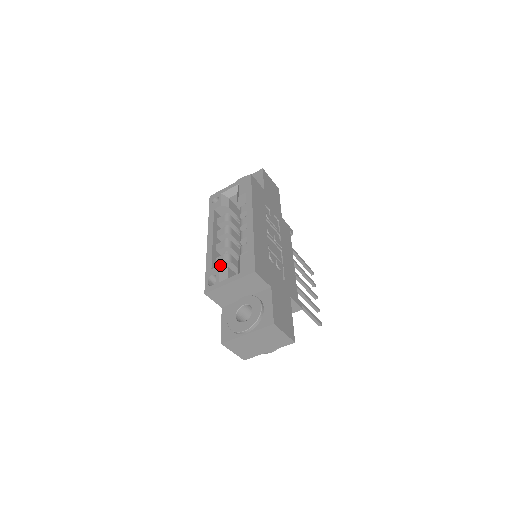
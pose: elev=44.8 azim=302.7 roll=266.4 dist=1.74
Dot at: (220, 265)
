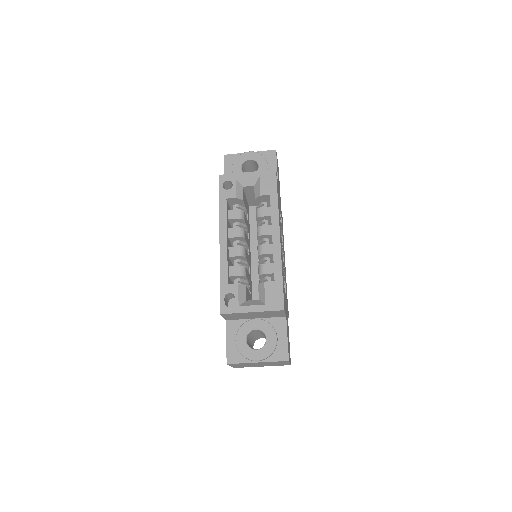
Dot at: (233, 277)
